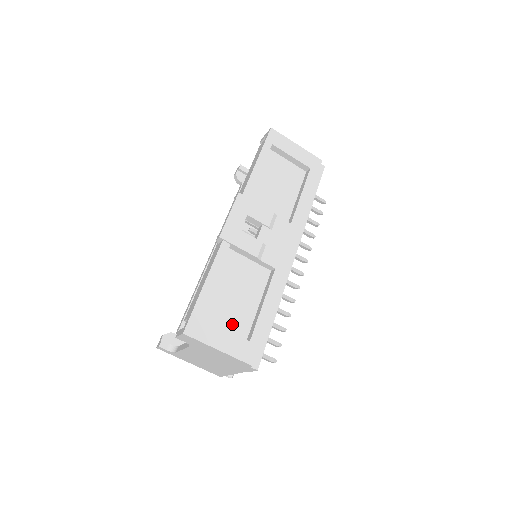
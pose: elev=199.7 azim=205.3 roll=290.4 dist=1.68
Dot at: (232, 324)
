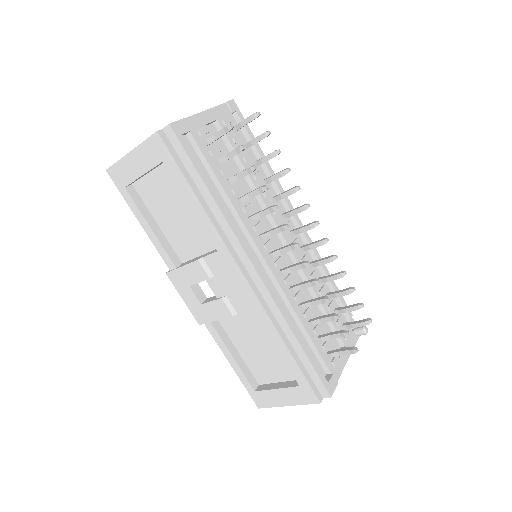
Dot at: (281, 372)
